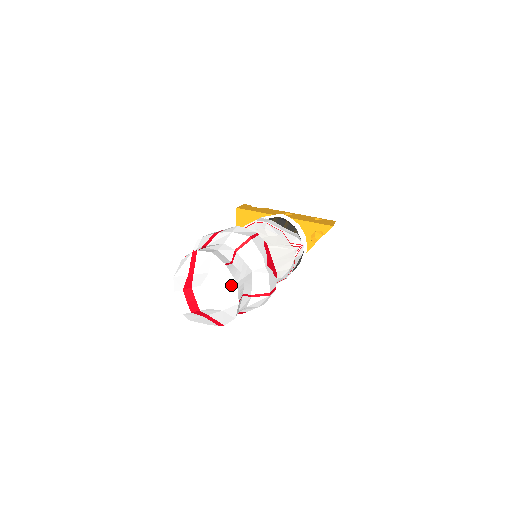
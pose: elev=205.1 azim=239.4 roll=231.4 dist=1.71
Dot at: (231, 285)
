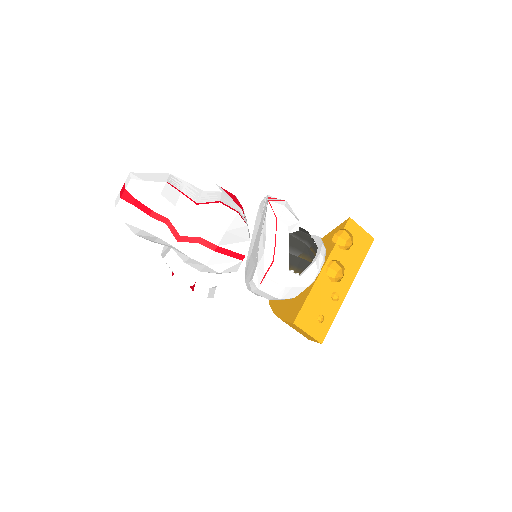
Dot at: (163, 174)
